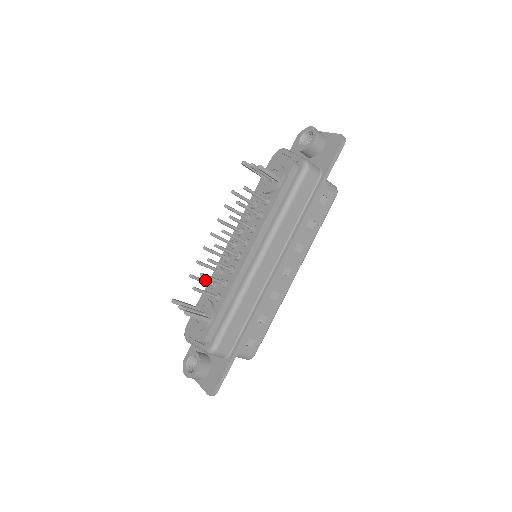
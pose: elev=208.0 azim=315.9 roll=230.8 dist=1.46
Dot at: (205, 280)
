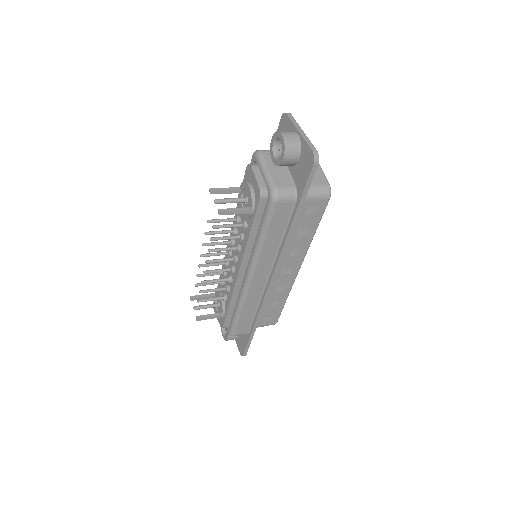
Dot at: (212, 283)
